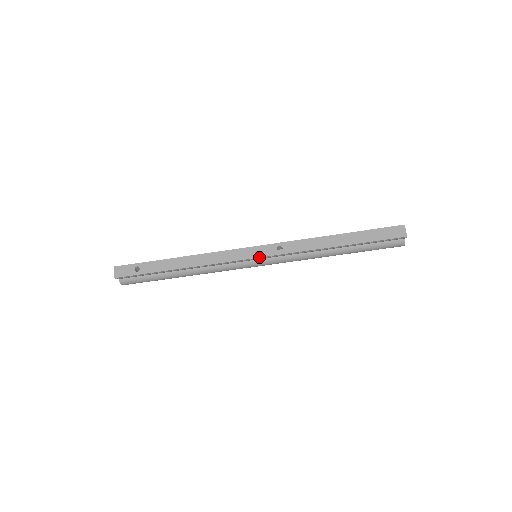
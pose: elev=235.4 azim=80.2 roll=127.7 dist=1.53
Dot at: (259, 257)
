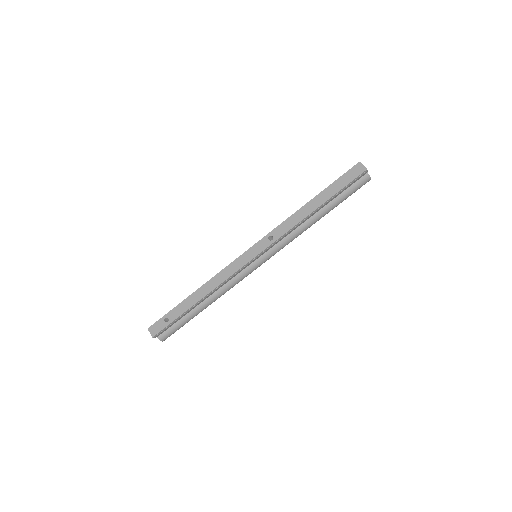
Dot at: (258, 254)
